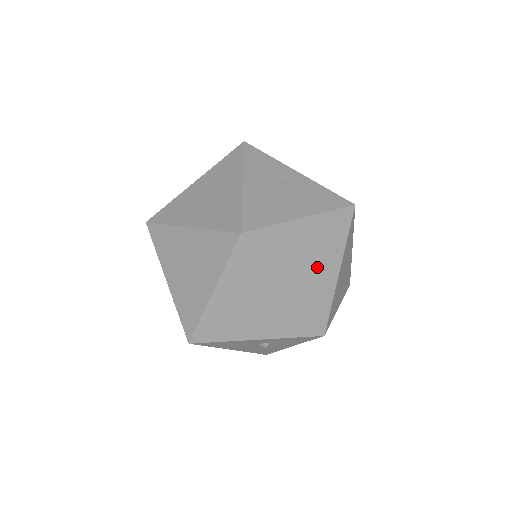
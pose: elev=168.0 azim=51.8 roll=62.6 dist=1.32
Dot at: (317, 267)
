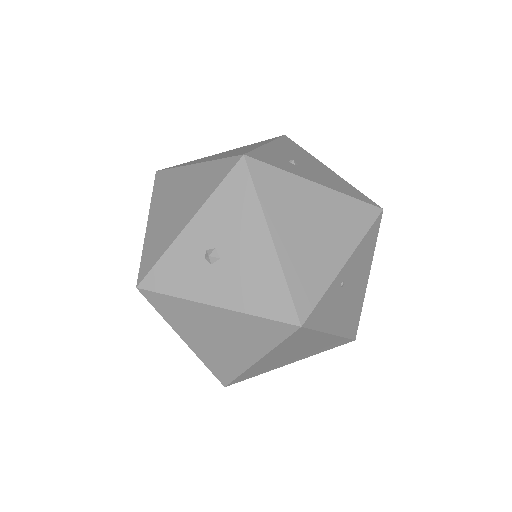
Dot at: occluded
